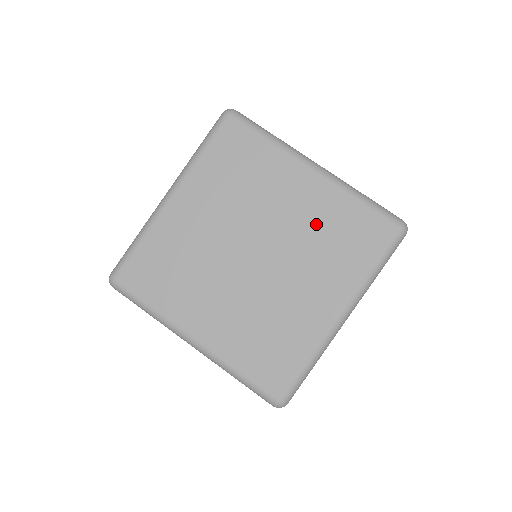
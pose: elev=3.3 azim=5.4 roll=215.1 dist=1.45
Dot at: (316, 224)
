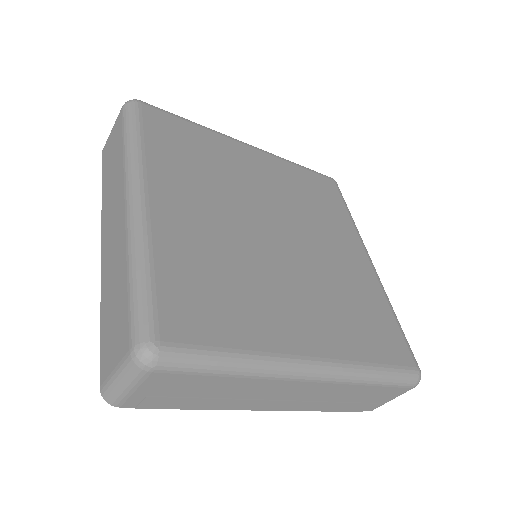
Dot at: (348, 283)
